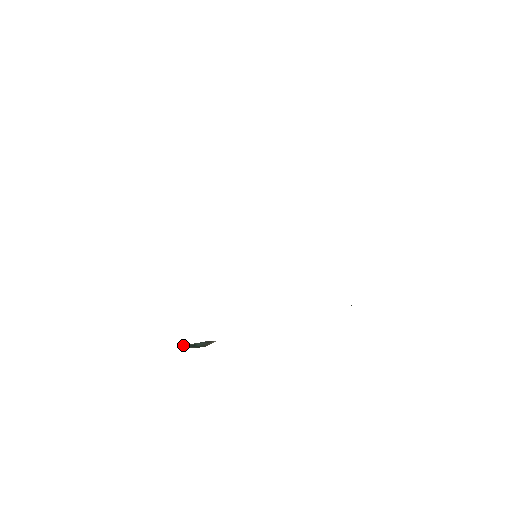
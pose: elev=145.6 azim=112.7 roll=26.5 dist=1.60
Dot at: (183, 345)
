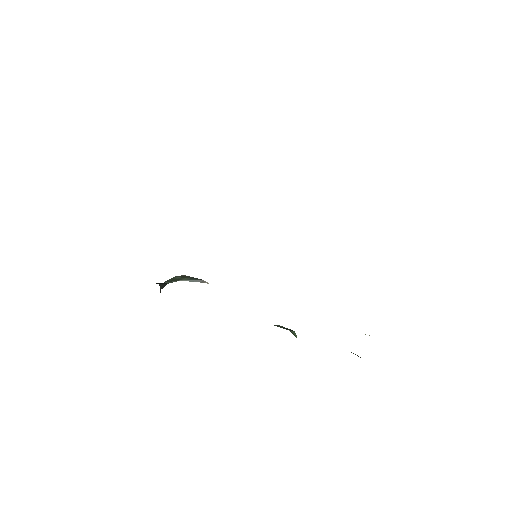
Dot at: (170, 280)
